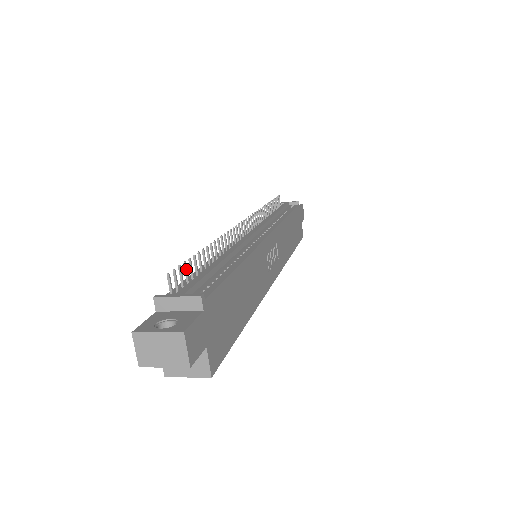
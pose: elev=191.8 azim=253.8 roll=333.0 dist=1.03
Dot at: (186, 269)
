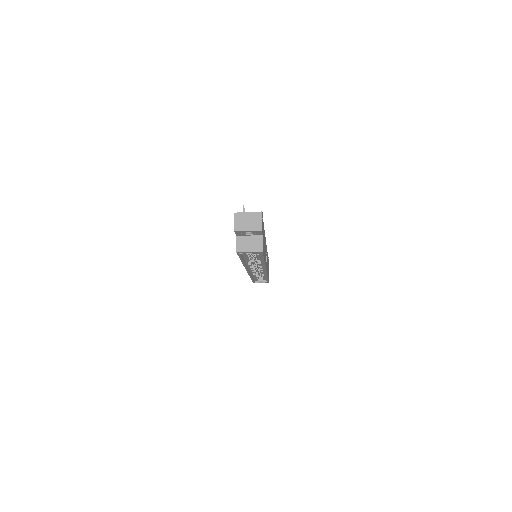
Dot at: occluded
